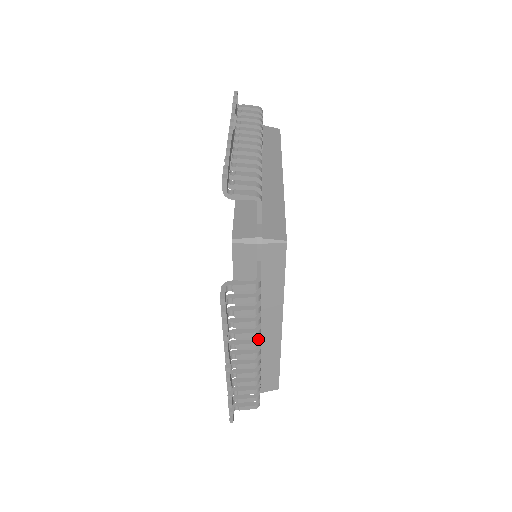
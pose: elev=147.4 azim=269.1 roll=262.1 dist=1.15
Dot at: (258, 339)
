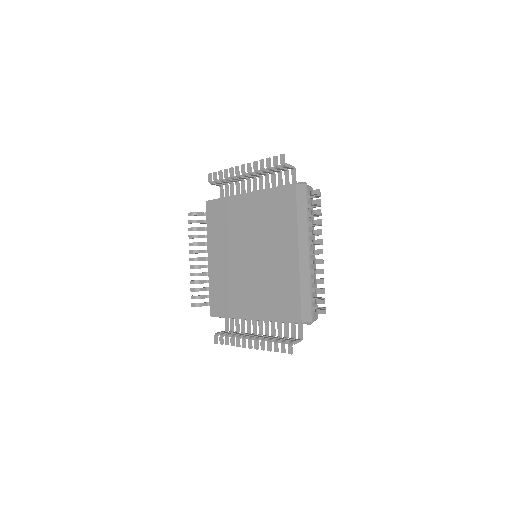
Dot at: occluded
